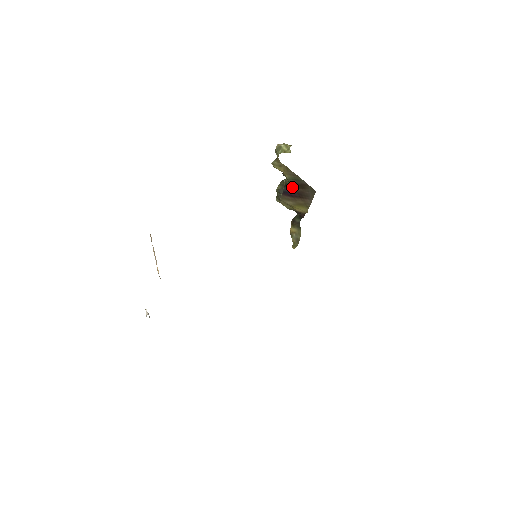
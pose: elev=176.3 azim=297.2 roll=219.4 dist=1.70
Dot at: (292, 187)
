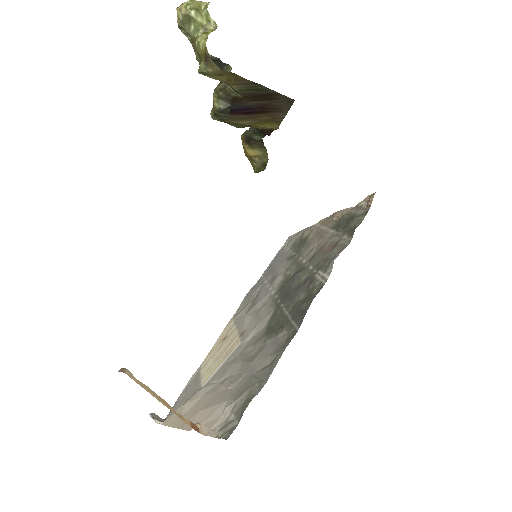
Dot at: (247, 101)
